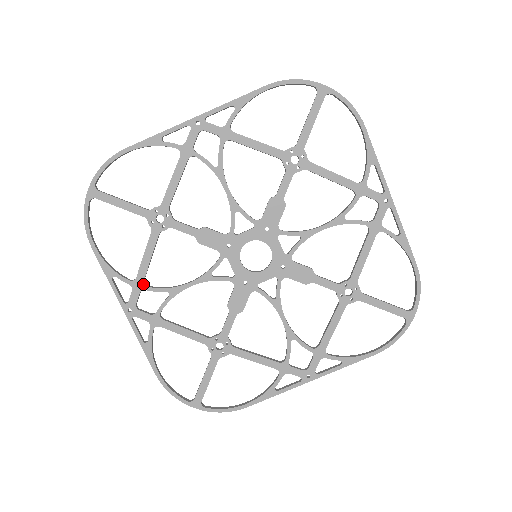
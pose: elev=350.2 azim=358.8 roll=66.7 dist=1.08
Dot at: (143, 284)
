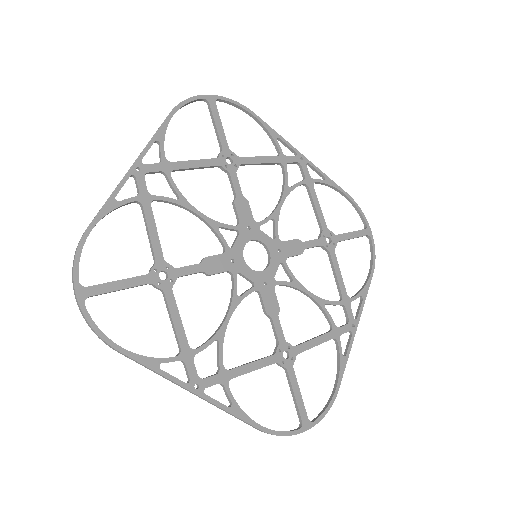
Dot at: (171, 171)
